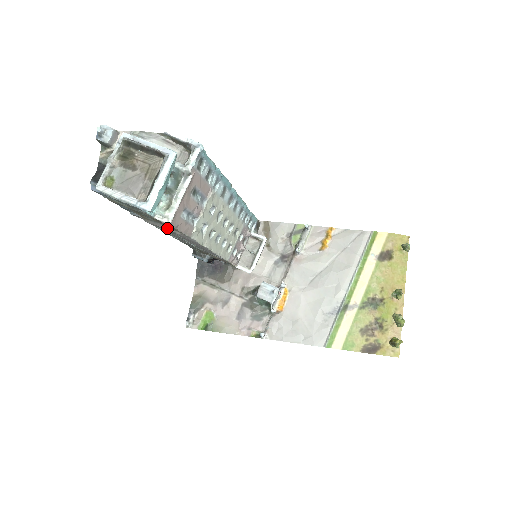
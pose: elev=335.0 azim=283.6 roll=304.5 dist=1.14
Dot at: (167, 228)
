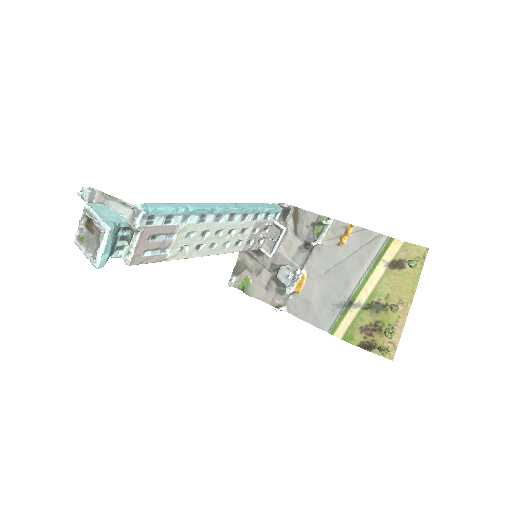
Dot at: occluded
